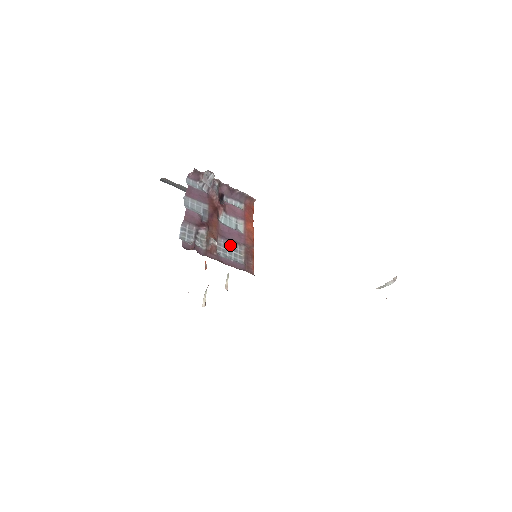
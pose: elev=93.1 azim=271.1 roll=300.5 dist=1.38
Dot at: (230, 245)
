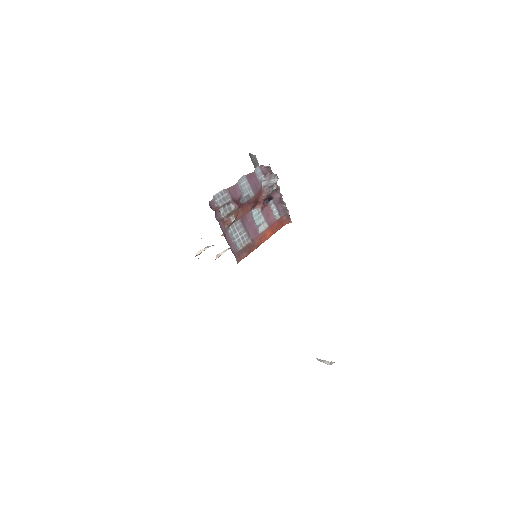
Dot at: (242, 231)
